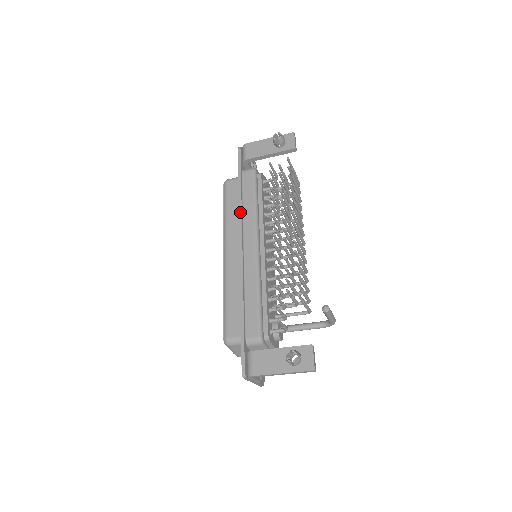
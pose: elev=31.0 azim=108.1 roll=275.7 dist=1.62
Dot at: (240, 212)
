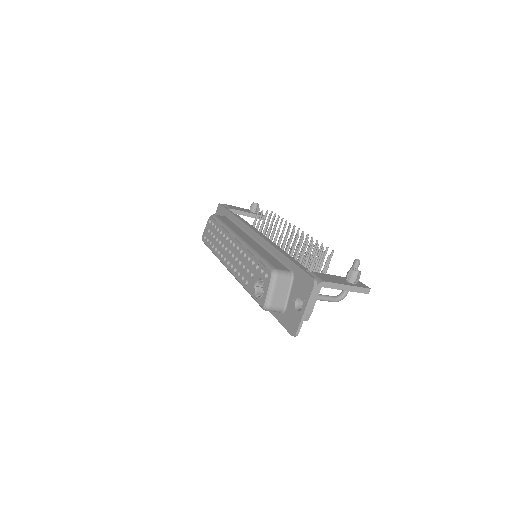
Dot at: (244, 222)
